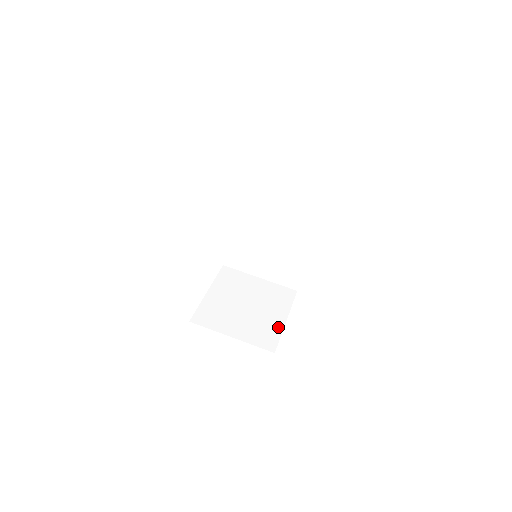
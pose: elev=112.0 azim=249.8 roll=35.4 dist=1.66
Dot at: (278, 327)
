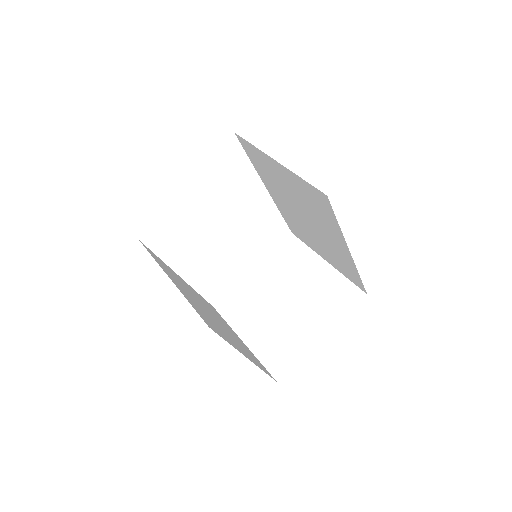
Dot at: (304, 345)
